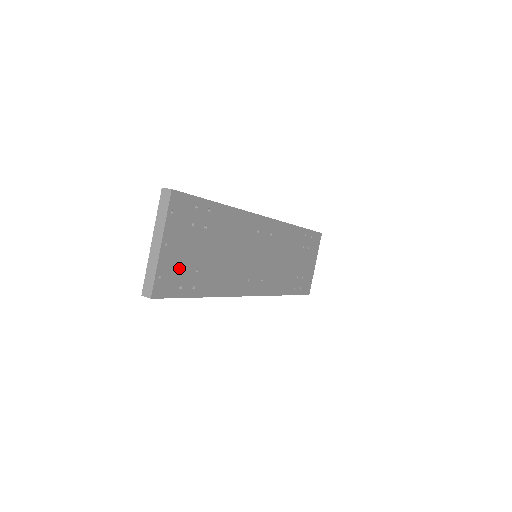
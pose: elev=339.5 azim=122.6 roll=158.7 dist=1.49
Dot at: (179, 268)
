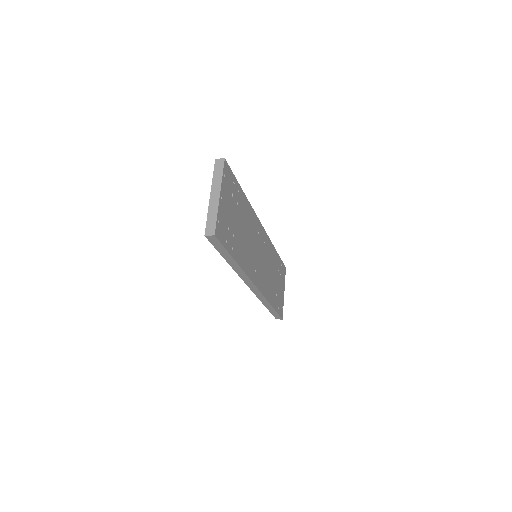
Dot at: (226, 224)
